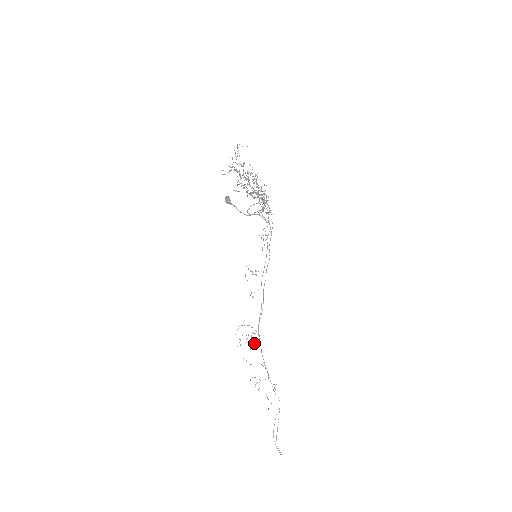
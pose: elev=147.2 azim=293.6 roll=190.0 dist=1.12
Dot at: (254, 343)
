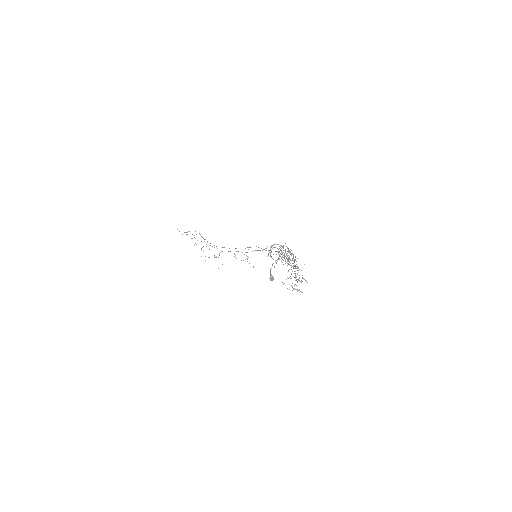
Dot at: occluded
